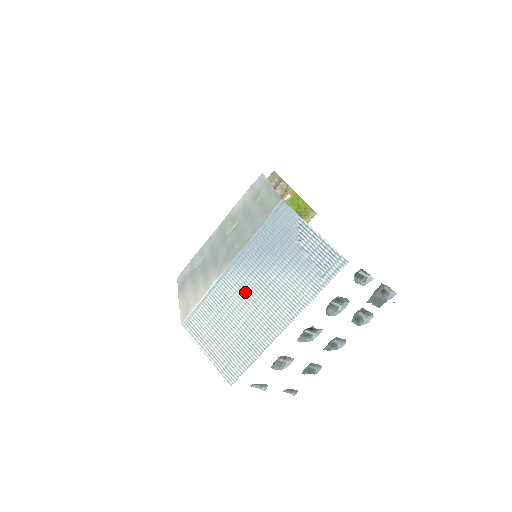
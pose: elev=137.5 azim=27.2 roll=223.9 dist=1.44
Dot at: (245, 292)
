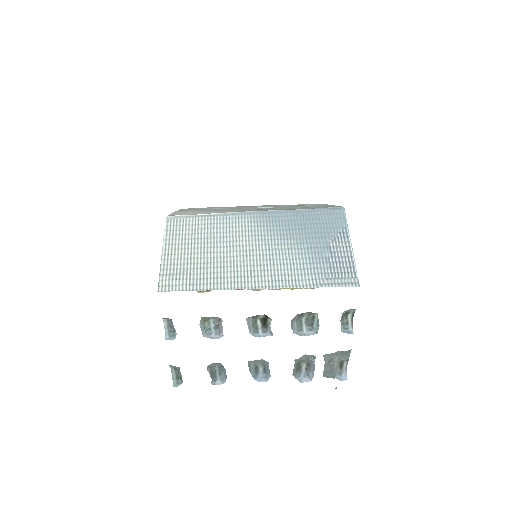
Dot at: (249, 237)
